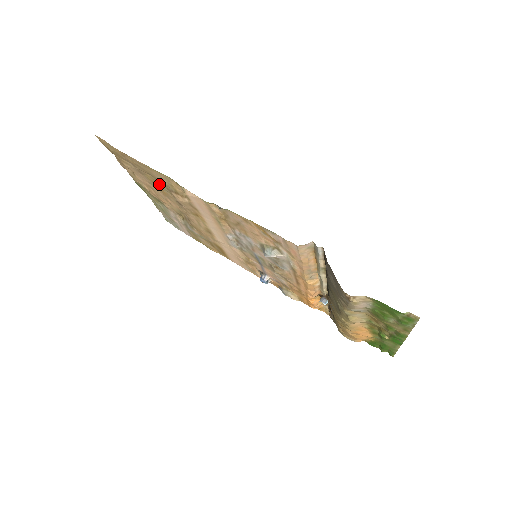
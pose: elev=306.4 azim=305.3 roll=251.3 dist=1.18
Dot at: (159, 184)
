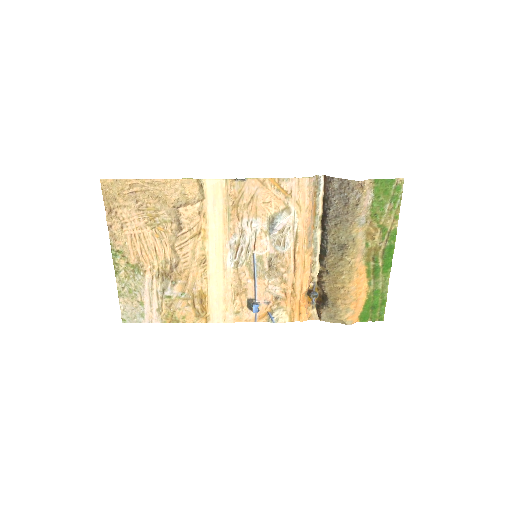
Dot at: (160, 215)
